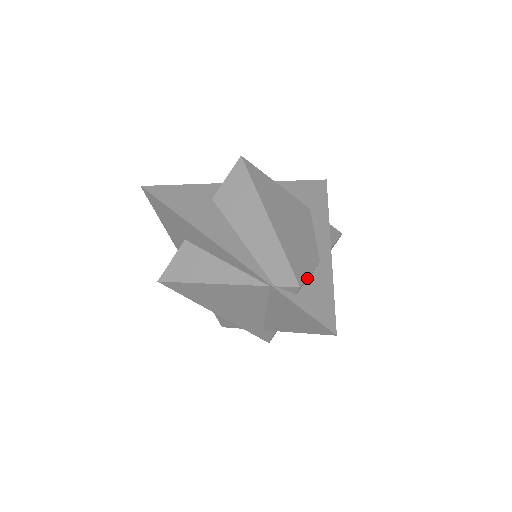
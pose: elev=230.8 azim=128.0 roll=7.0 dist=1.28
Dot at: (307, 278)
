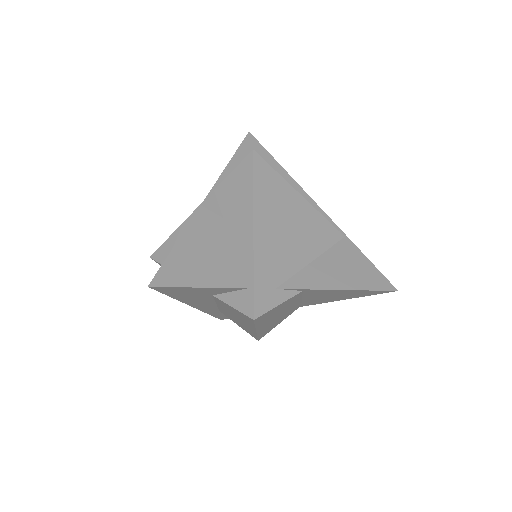
Dot at: occluded
